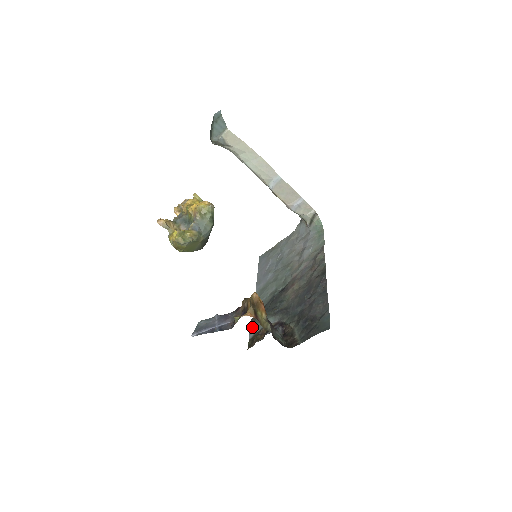
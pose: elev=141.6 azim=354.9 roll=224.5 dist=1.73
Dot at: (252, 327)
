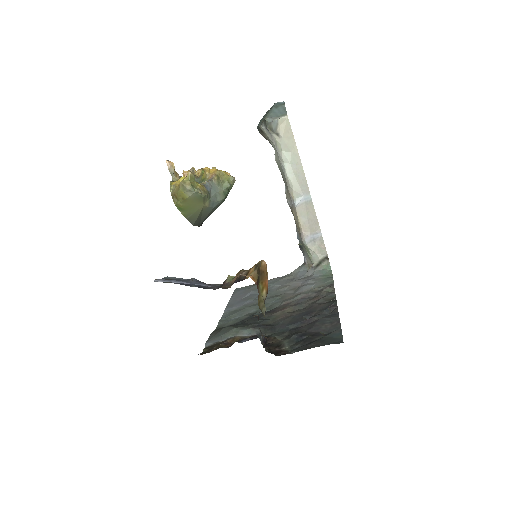
Dot at: (213, 336)
